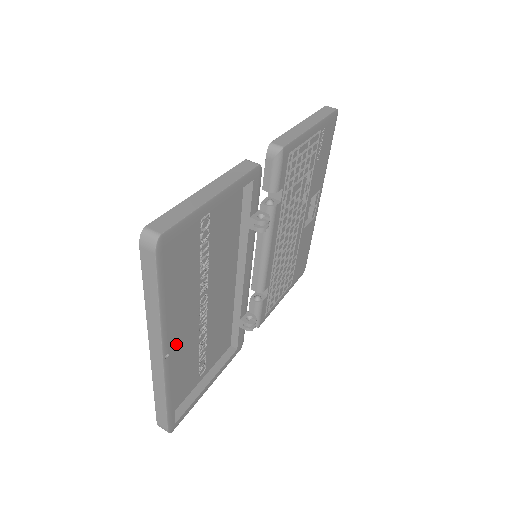
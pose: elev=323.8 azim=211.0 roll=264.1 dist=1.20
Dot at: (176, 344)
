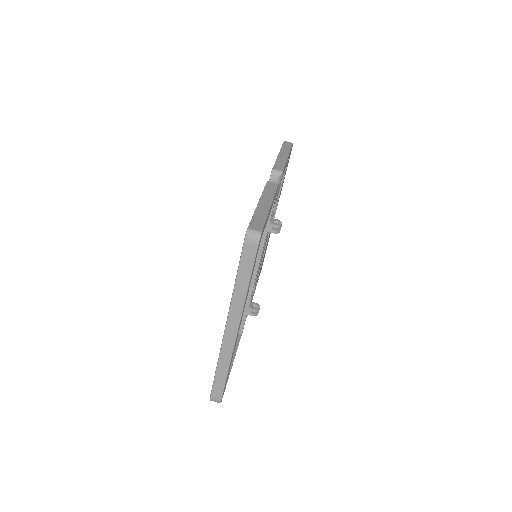
Dot at: occluded
